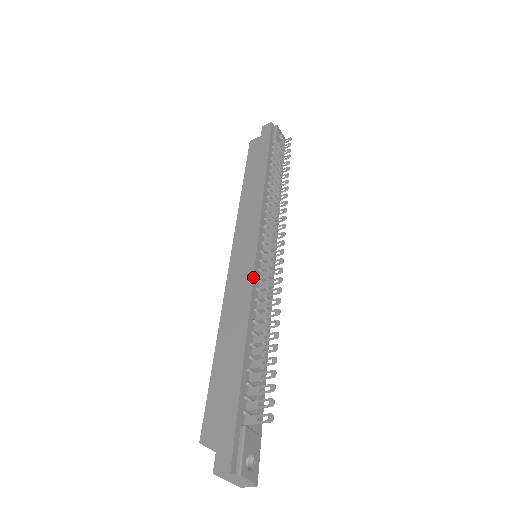
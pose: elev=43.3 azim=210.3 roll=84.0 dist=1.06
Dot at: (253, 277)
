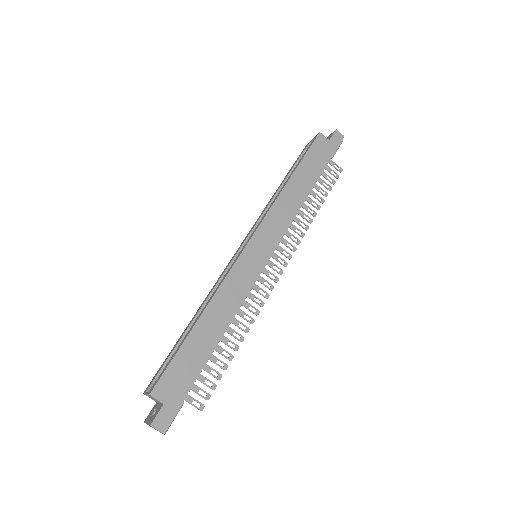
Dot at: (251, 289)
